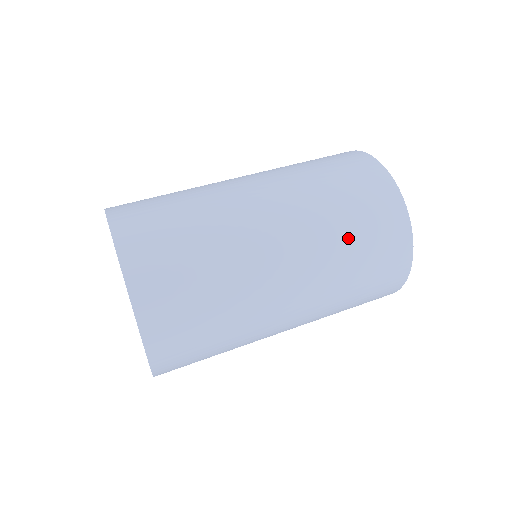
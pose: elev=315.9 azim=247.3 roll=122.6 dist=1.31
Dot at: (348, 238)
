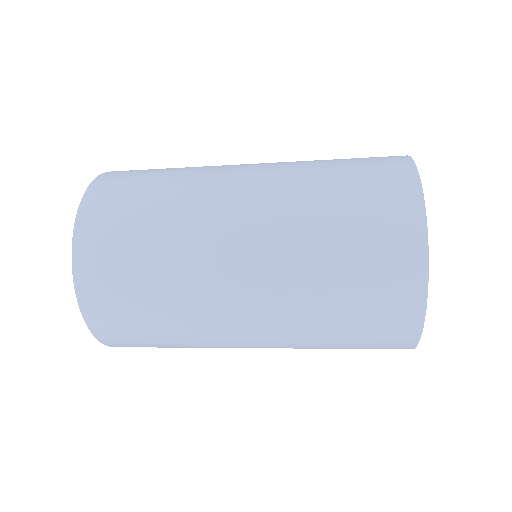
Dot at: occluded
